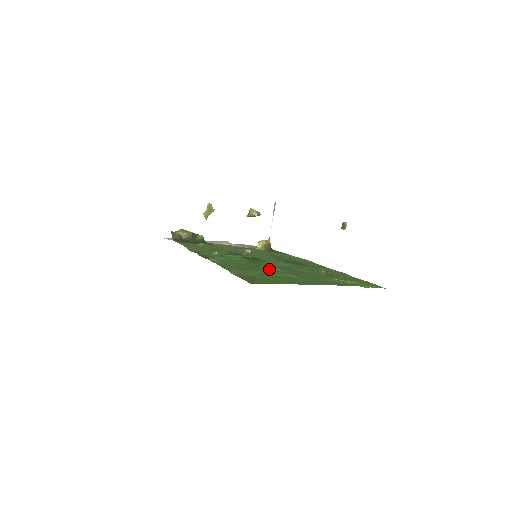
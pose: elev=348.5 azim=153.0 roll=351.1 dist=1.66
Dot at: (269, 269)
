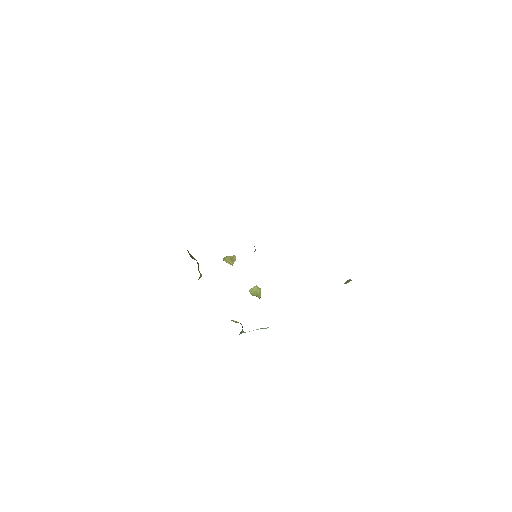
Dot at: occluded
